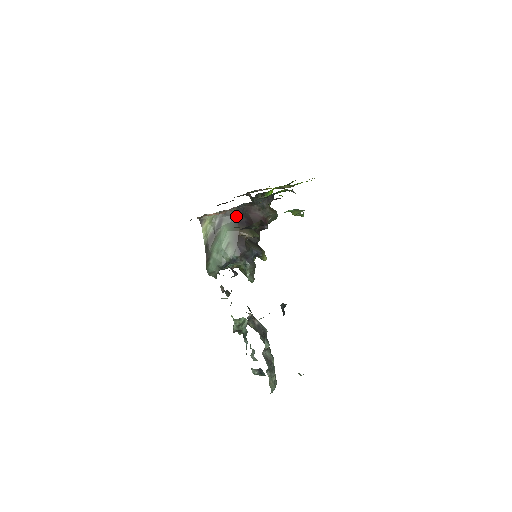
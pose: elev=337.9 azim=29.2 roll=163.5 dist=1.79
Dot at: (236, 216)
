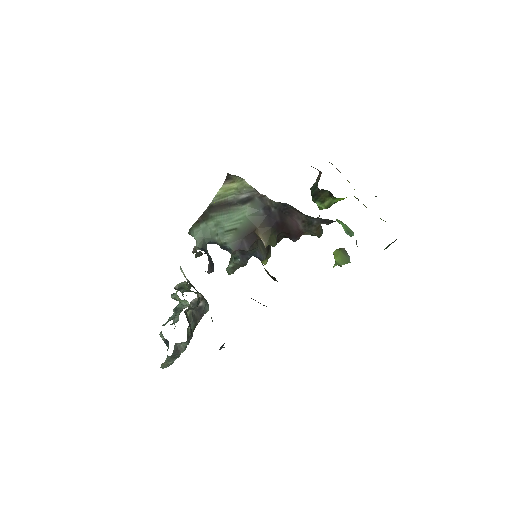
Dot at: (271, 209)
